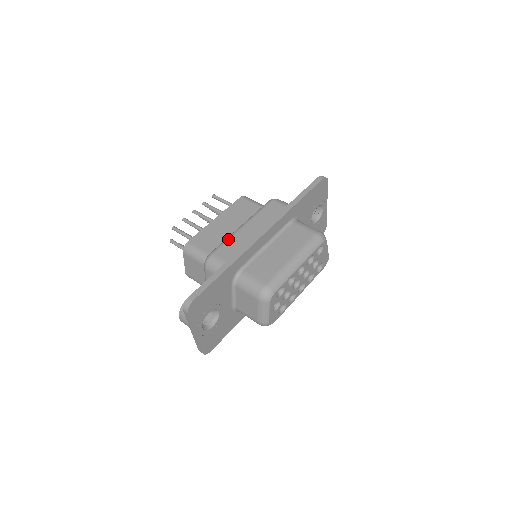
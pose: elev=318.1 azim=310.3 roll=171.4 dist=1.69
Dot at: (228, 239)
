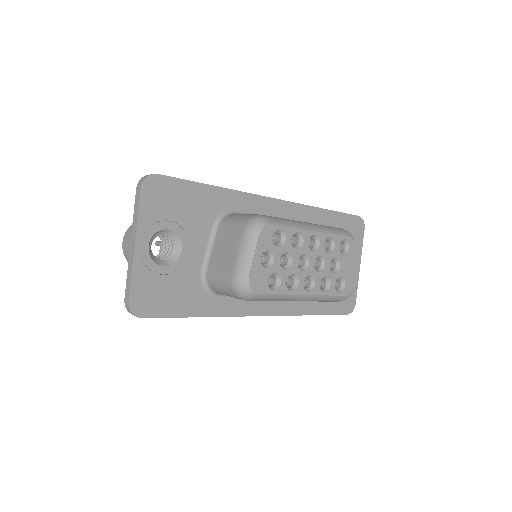
Dot at: occluded
